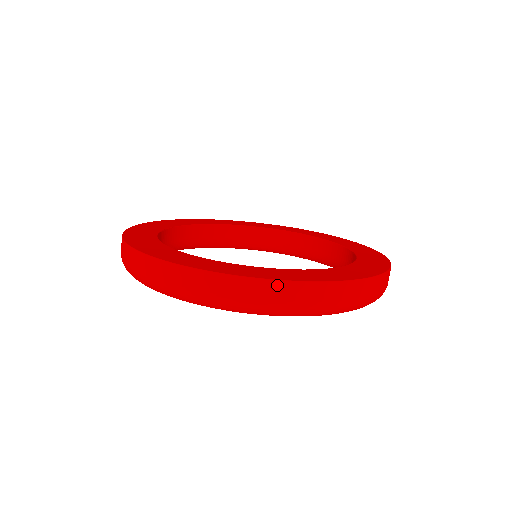
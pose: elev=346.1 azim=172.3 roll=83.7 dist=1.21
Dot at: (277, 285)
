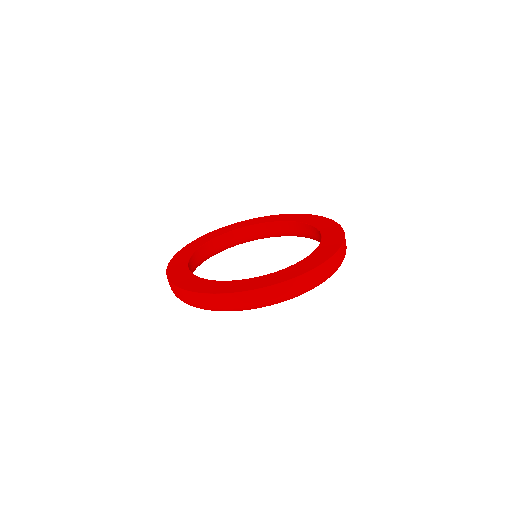
Dot at: (216, 297)
